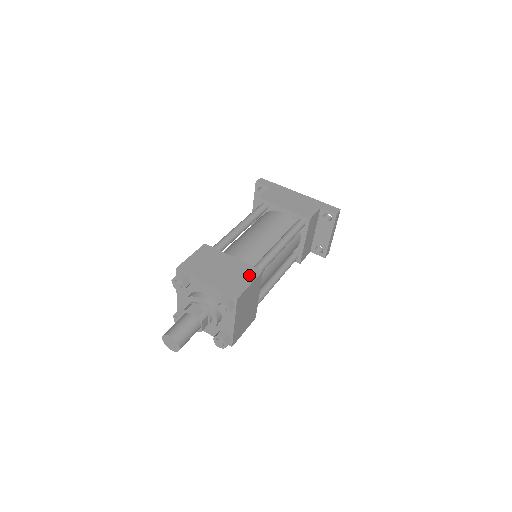
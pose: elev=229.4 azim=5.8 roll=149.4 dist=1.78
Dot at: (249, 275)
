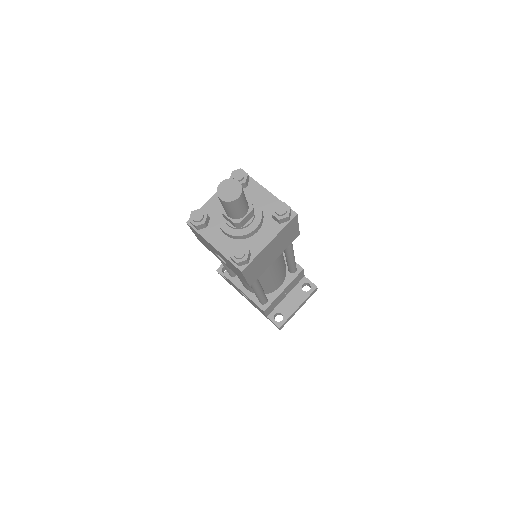
Dot at: occluded
